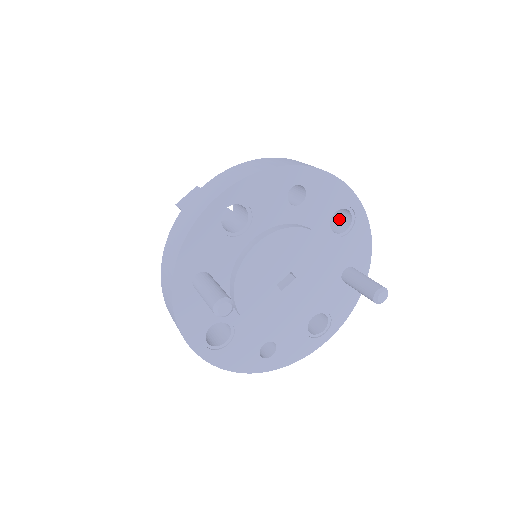
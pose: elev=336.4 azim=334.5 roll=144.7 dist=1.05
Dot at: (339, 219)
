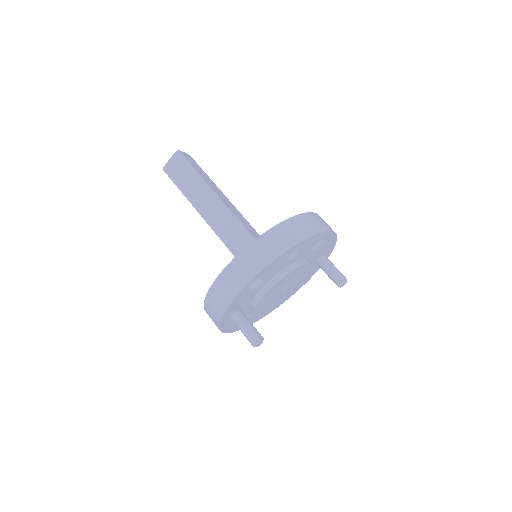
Dot at: occluded
